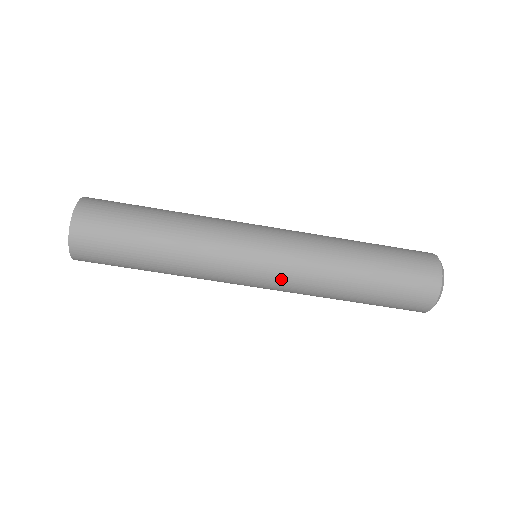
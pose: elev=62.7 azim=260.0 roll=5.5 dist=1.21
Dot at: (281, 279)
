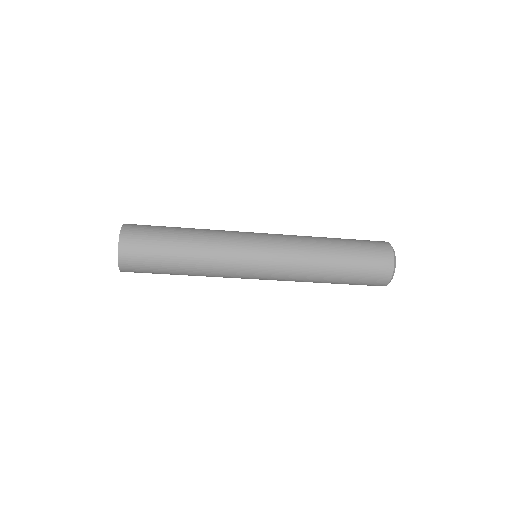
Dot at: (276, 276)
